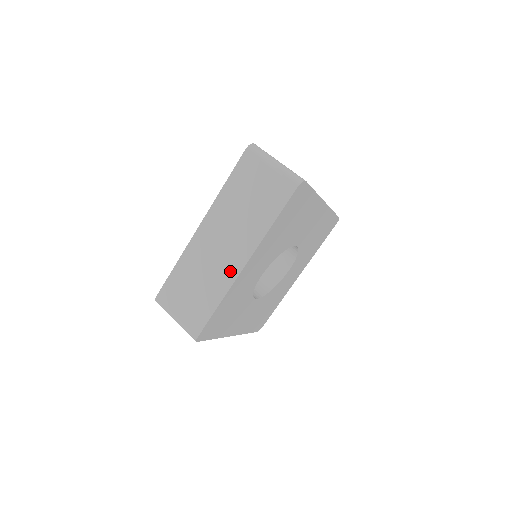
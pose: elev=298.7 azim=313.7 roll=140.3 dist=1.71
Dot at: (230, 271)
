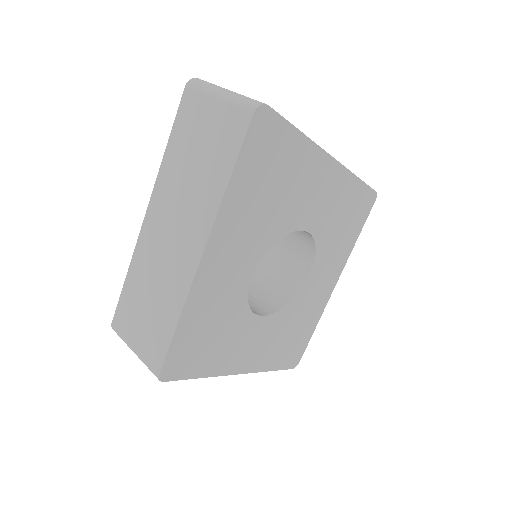
Dot at: (186, 267)
